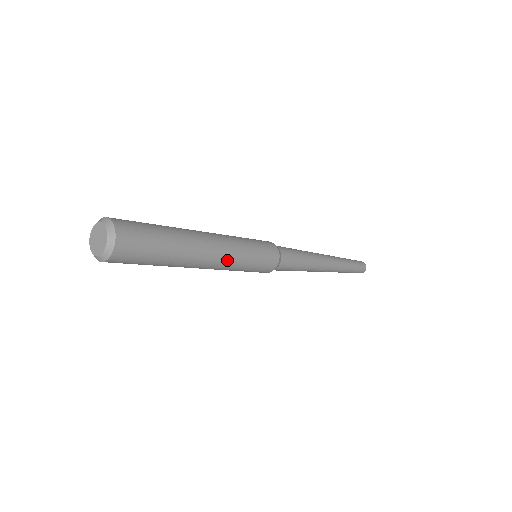
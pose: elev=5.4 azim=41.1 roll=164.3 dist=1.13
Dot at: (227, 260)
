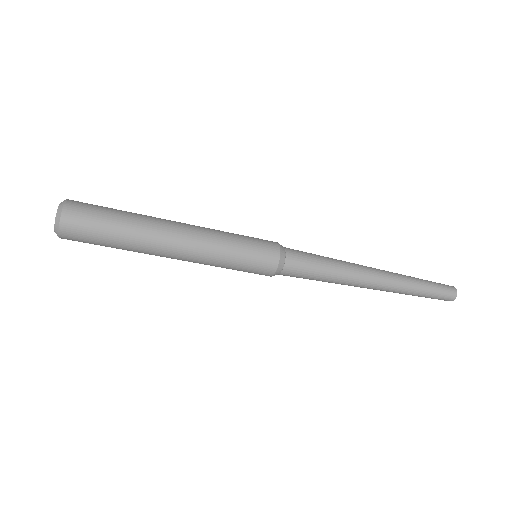
Dot at: (202, 233)
